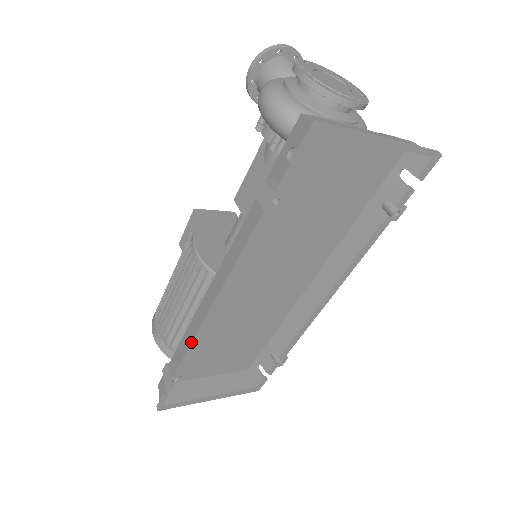
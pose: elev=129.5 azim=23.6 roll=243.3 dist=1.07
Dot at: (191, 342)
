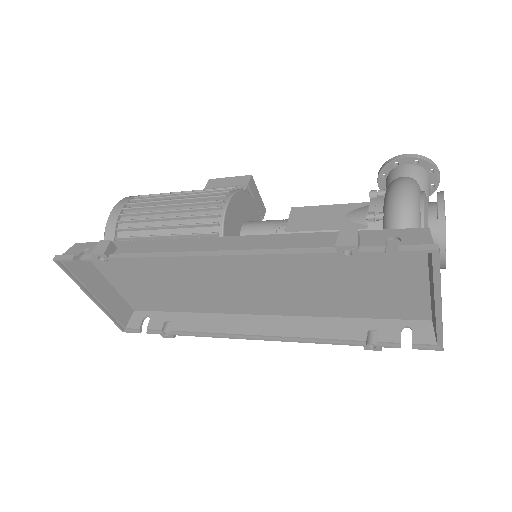
Dot at: (151, 251)
